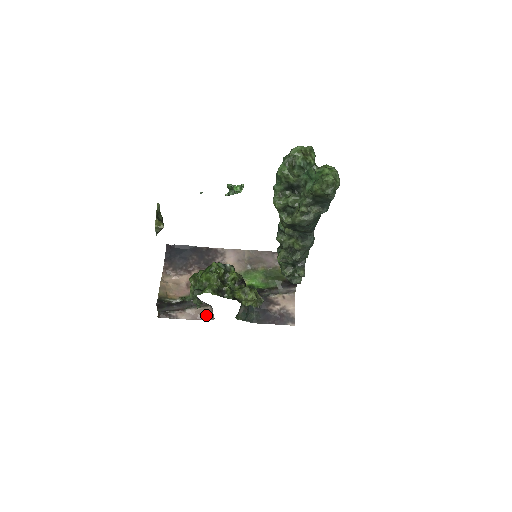
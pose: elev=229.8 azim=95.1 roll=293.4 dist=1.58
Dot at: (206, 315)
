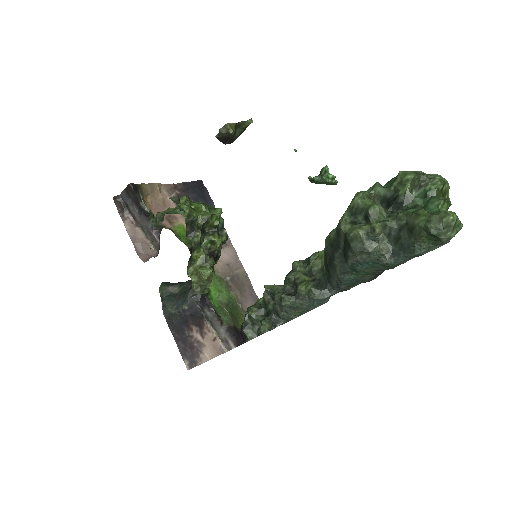
Dot at: (144, 252)
